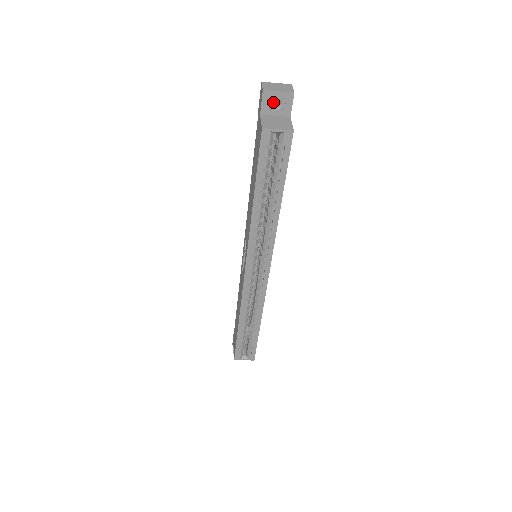
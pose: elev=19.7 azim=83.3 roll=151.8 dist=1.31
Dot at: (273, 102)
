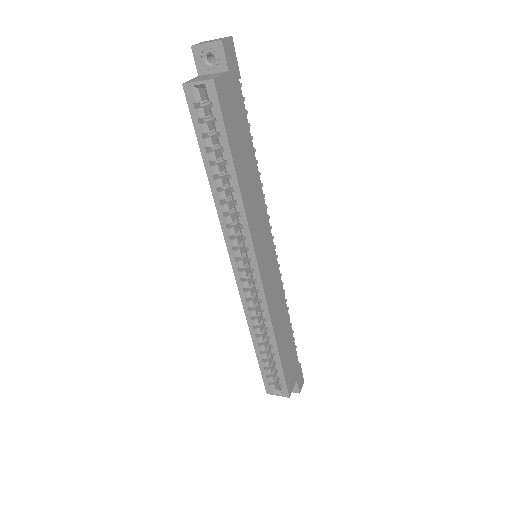
Dot at: occluded
